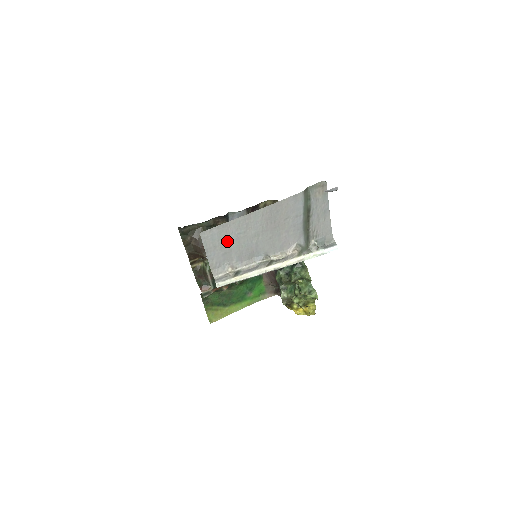
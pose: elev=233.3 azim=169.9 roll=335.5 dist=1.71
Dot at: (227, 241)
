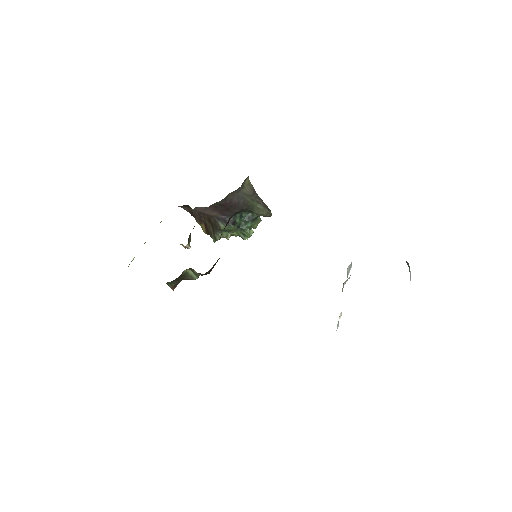
Dot at: occluded
